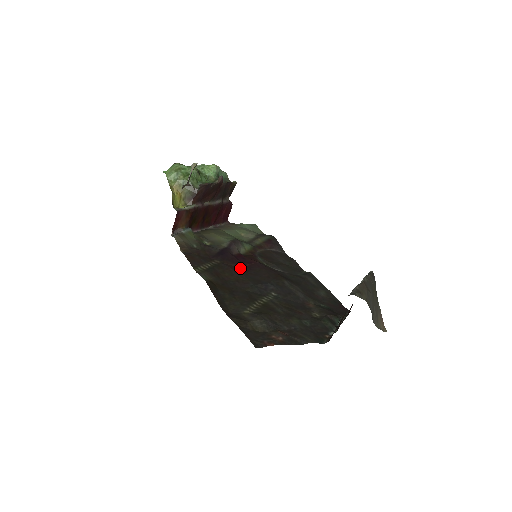
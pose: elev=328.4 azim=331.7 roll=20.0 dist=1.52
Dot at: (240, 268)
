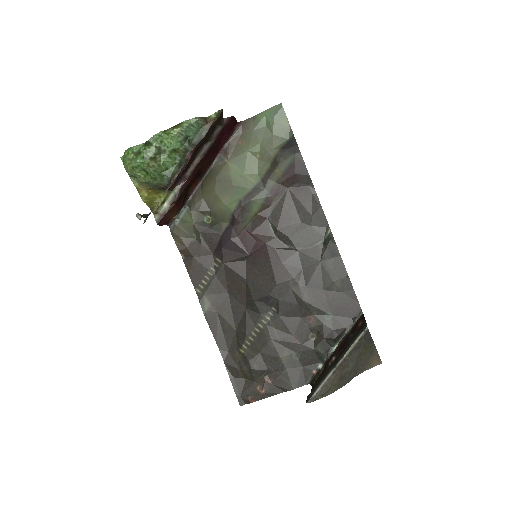
Dot at: (244, 263)
